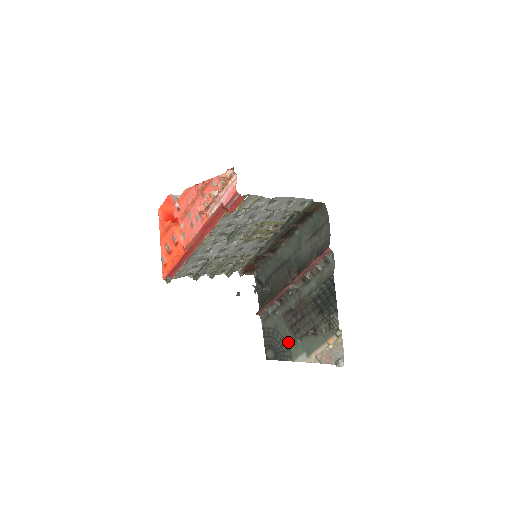
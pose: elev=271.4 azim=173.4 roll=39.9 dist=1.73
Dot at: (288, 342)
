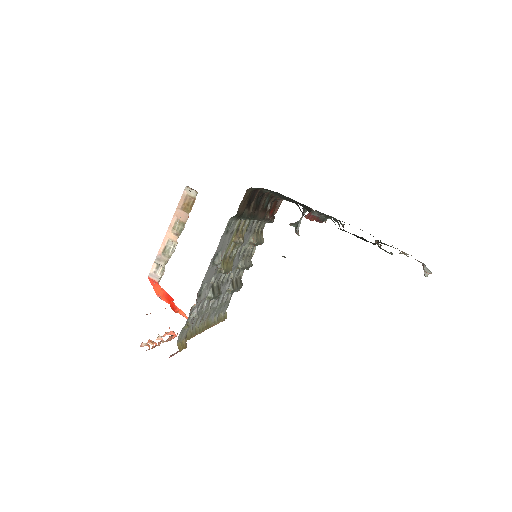
Dot at: occluded
